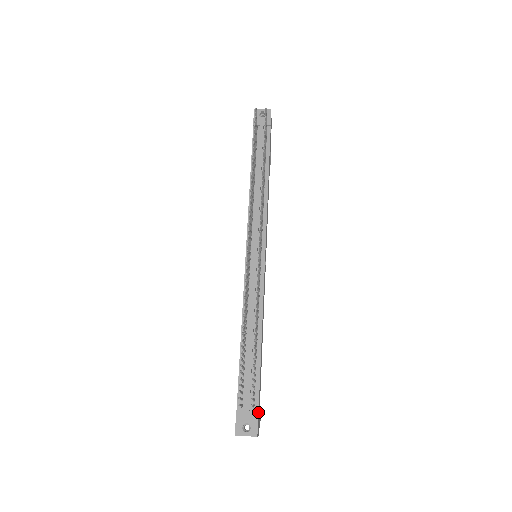
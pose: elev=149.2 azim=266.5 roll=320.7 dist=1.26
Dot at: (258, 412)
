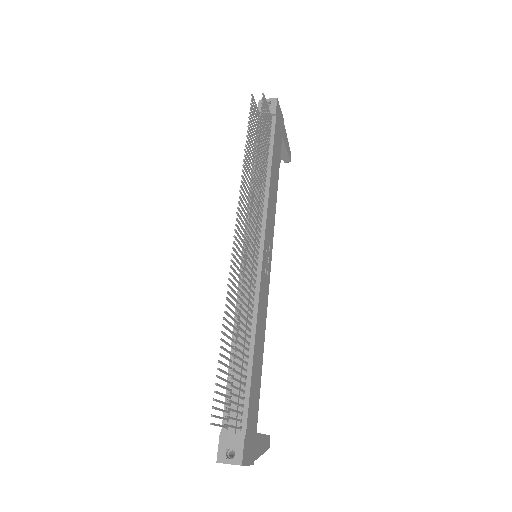
Dot at: (245, 435)
